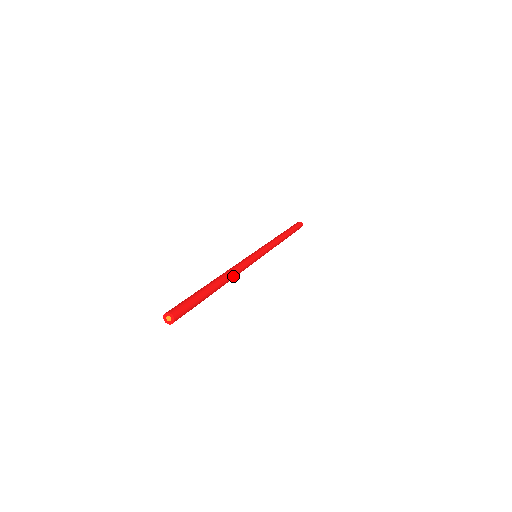
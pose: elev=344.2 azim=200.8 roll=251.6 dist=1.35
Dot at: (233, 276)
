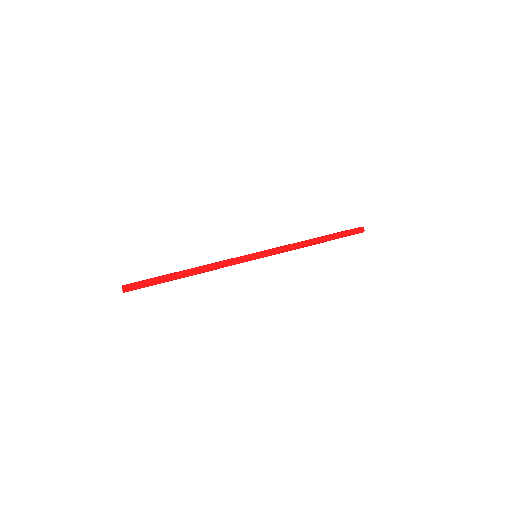
Dot at: (207, 271)
